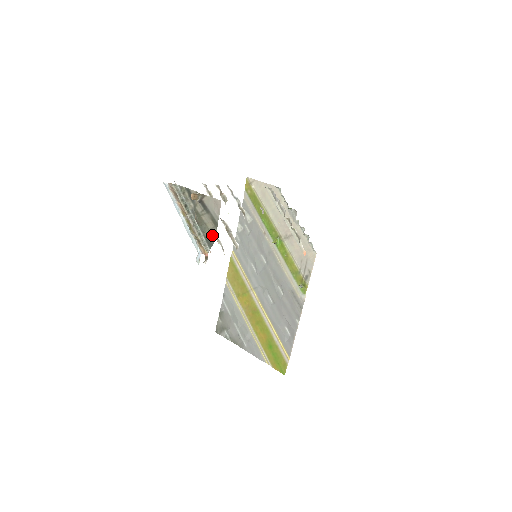
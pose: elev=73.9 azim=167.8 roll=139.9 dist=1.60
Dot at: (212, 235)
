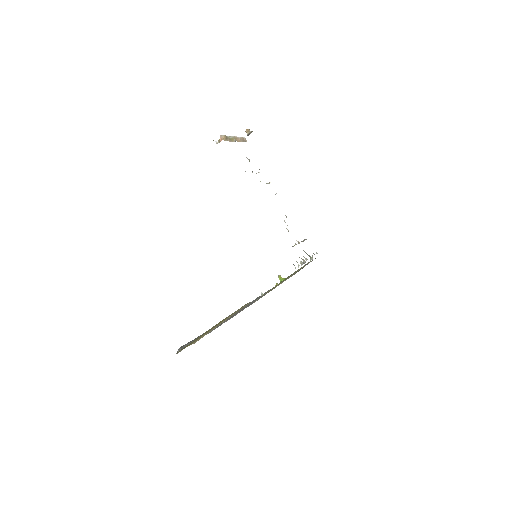
Dot at: occluded
